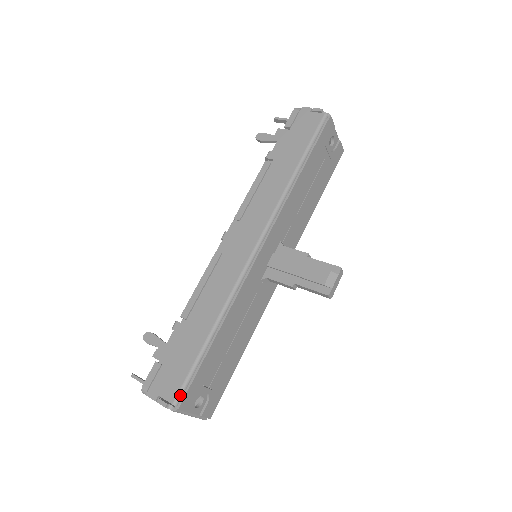
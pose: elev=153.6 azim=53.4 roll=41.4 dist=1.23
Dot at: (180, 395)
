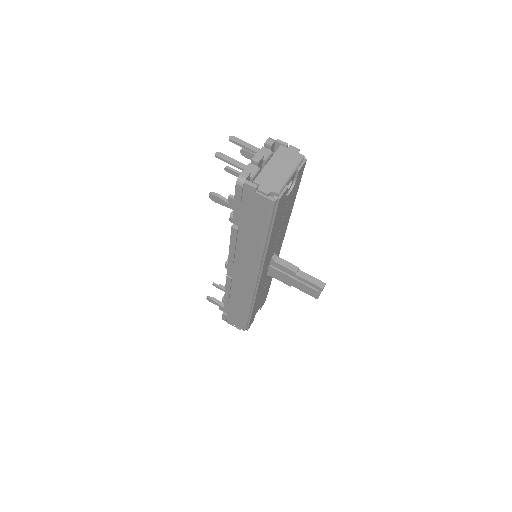
Dot at: (246, 328)
